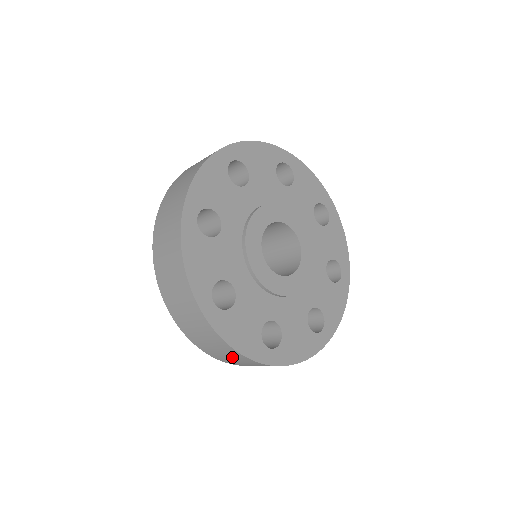
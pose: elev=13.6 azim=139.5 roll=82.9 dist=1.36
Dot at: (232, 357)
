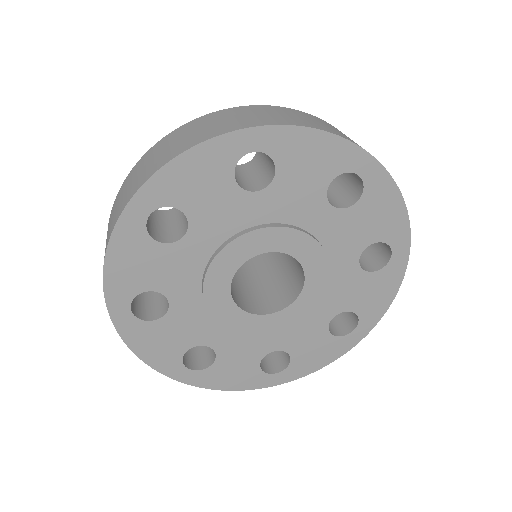
Dot at: occluded
